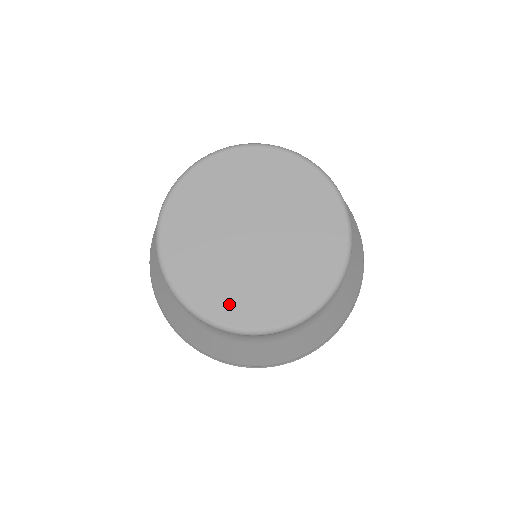
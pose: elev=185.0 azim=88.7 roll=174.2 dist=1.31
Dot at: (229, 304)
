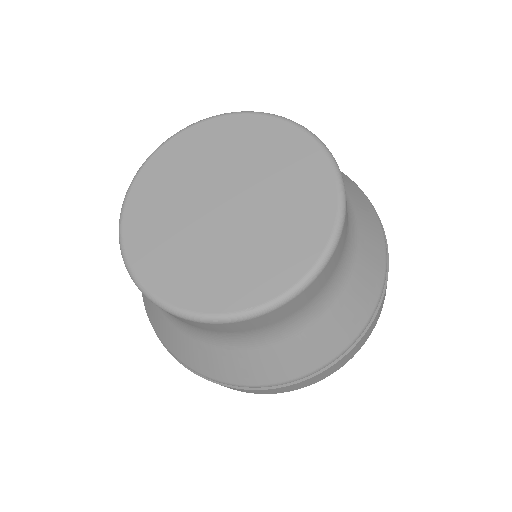
Dot at: (190, 285)
